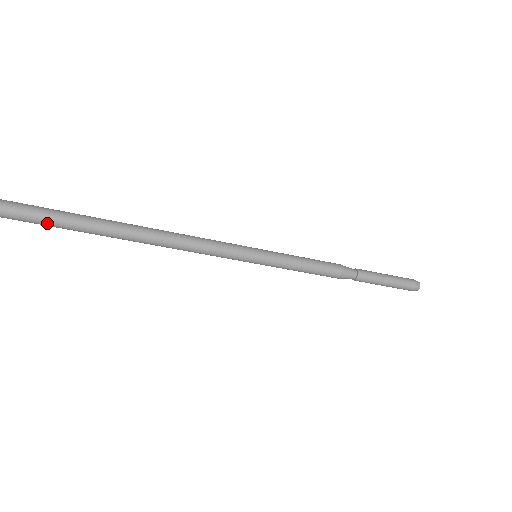
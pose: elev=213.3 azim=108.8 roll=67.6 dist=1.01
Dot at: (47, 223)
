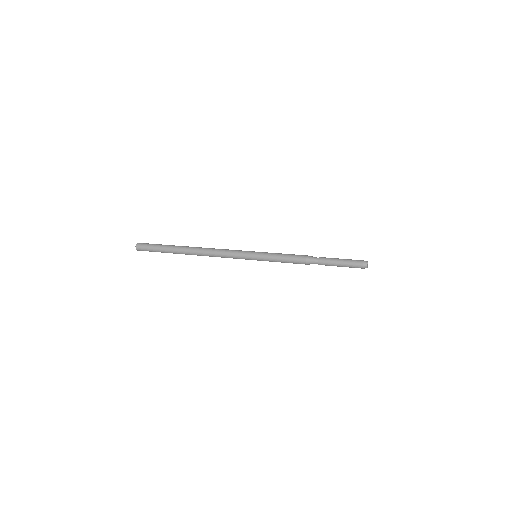
Dot at: (161, 252)
